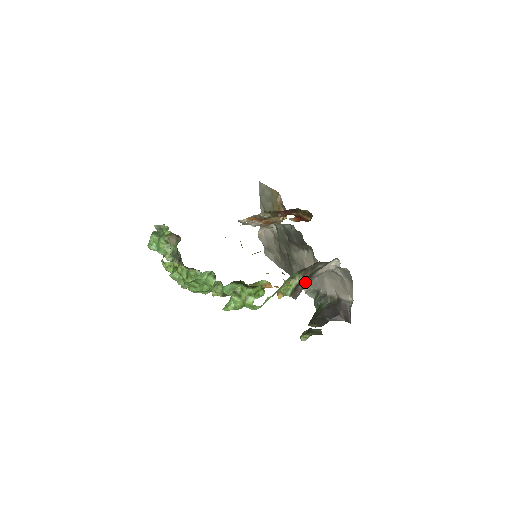
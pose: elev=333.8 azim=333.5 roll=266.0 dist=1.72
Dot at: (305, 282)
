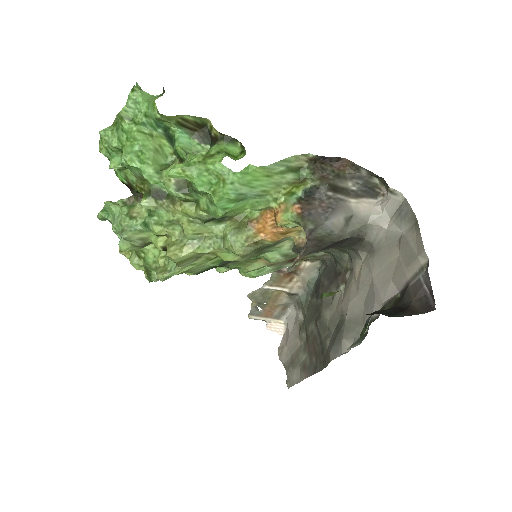
Dot at: (325, 200)
